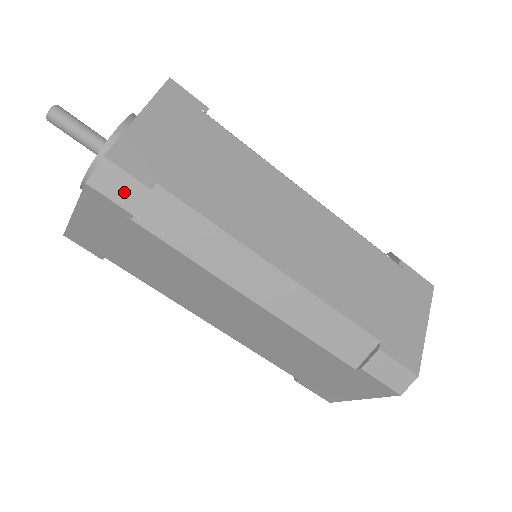
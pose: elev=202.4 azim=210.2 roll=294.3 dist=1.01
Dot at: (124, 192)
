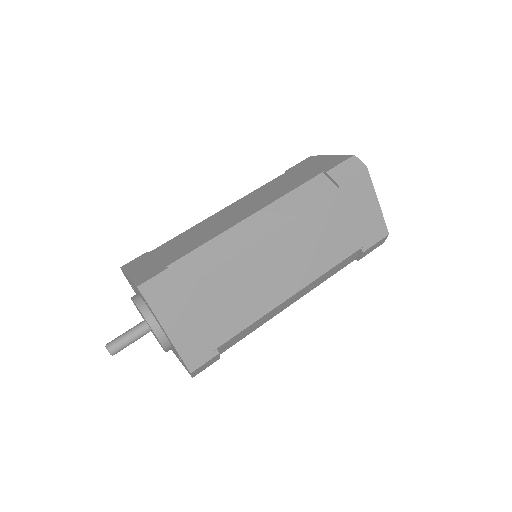
Dot at: (163, 284)
